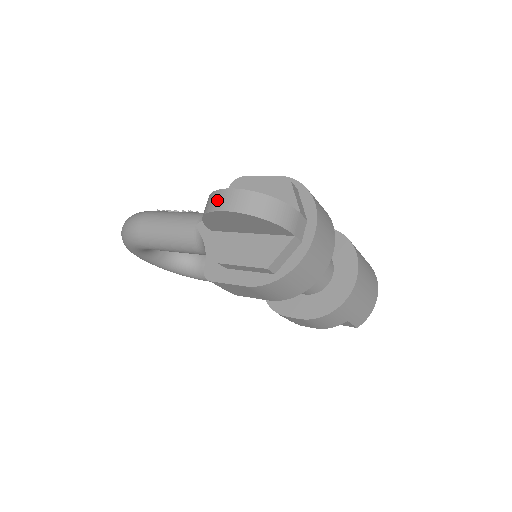
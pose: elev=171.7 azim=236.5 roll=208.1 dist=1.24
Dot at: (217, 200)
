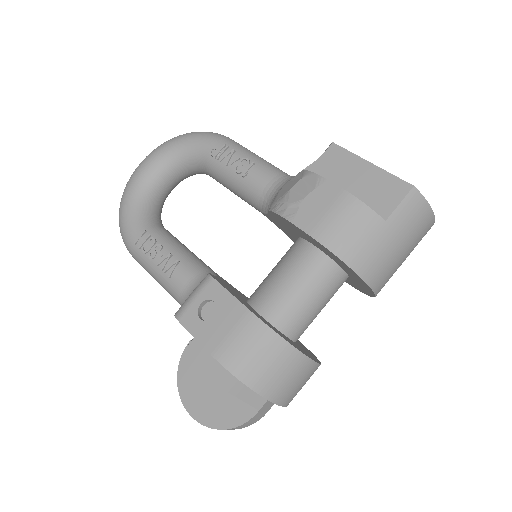
Dot at: occluded
